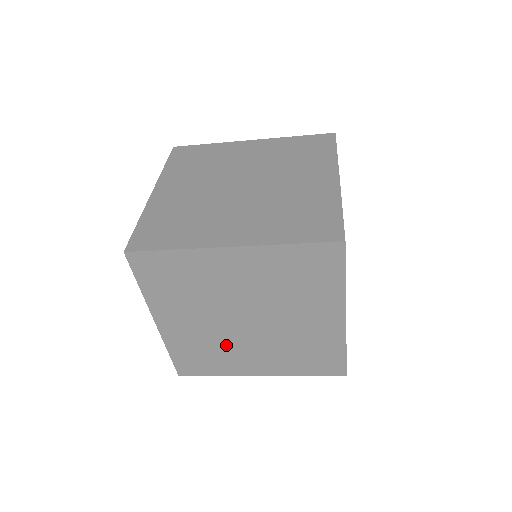
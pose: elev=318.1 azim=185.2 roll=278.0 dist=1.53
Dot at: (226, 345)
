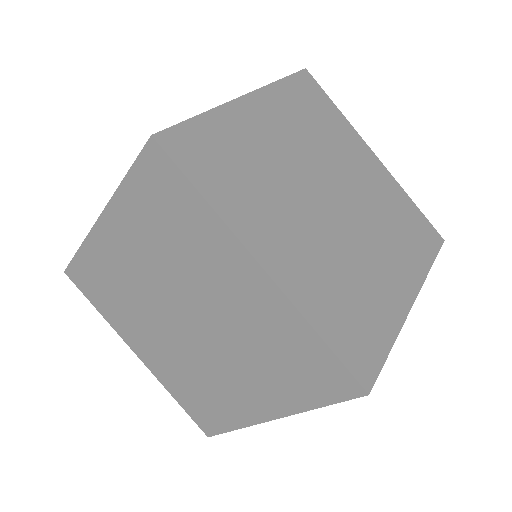
Dot at: occluded
